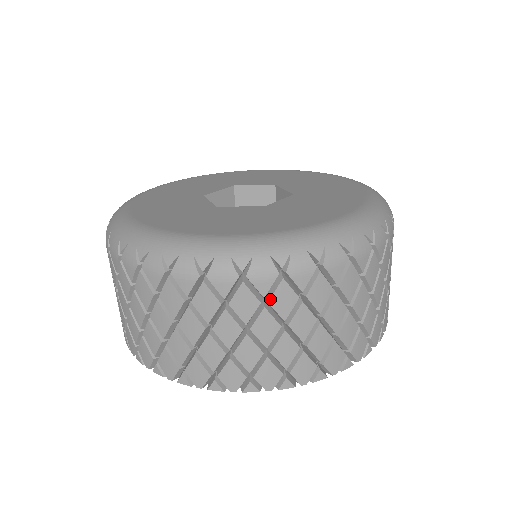
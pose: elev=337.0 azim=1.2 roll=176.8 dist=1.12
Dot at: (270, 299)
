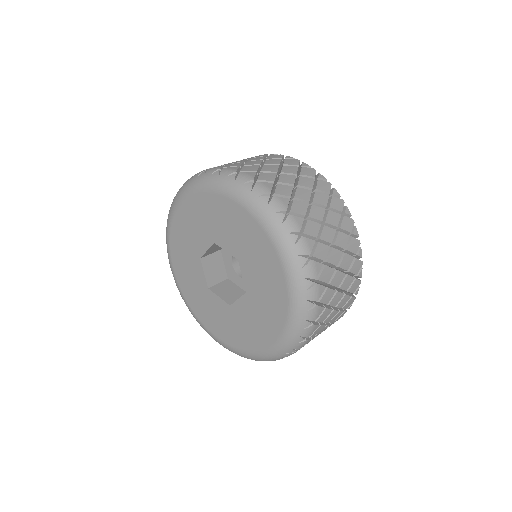
Dot at: occluded
